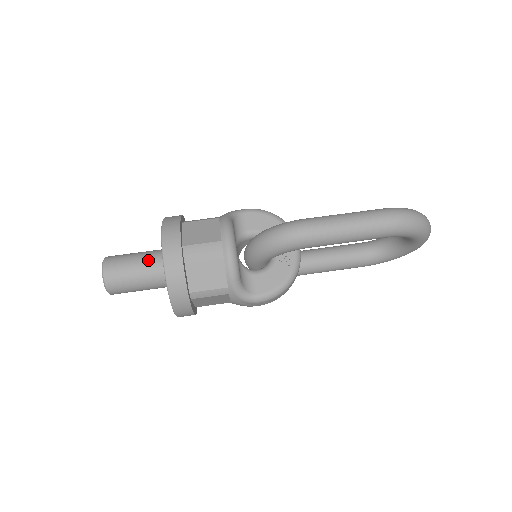
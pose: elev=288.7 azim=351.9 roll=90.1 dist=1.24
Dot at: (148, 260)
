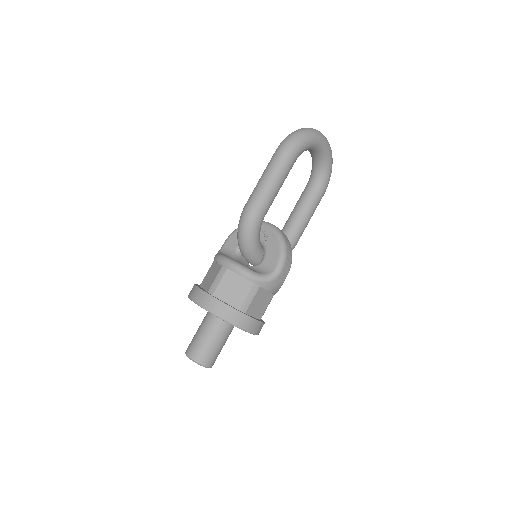
Dot at: (204, 324)
